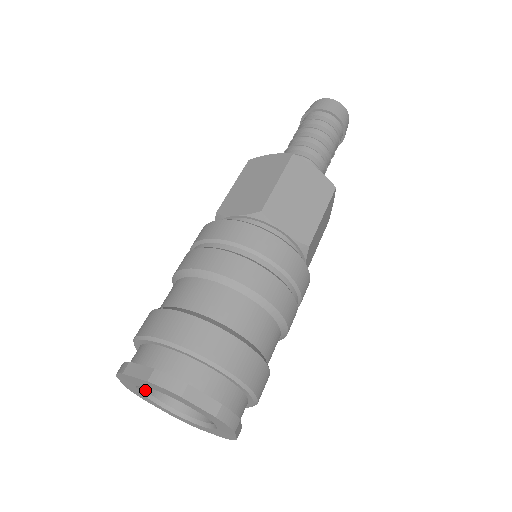
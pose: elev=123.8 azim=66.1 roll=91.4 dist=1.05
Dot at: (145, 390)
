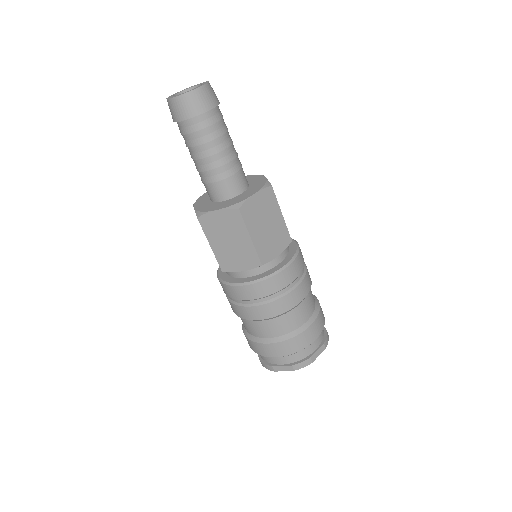
Dot at: occluded
